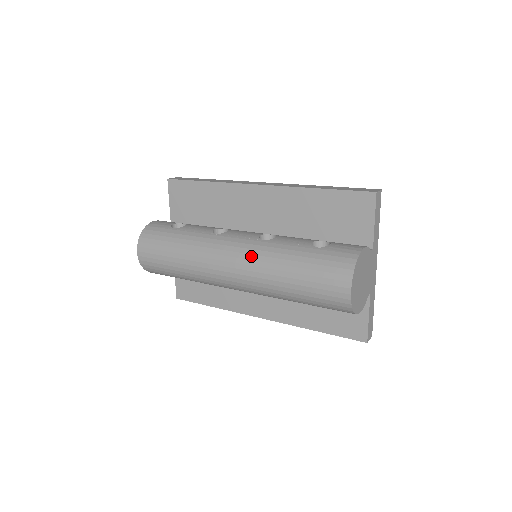
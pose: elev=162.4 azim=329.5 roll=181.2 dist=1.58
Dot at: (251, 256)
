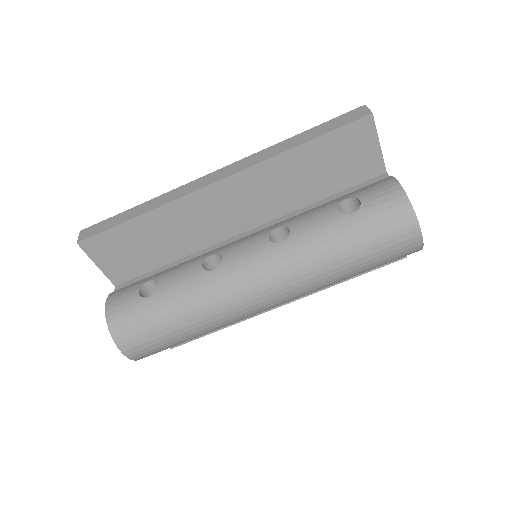
Dot at: (285, 269)
